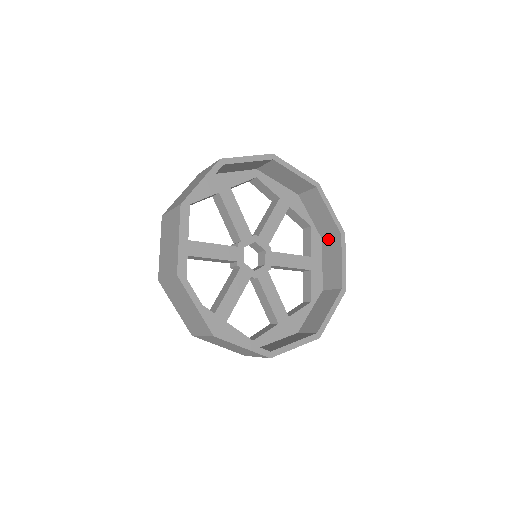
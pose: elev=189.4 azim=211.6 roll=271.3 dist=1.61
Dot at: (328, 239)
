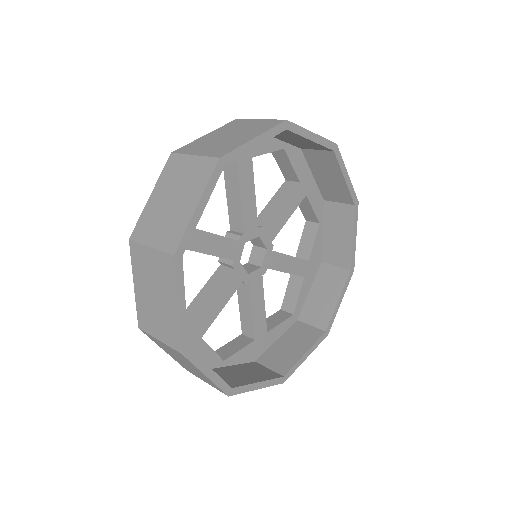
Dot at: (312, 151)
